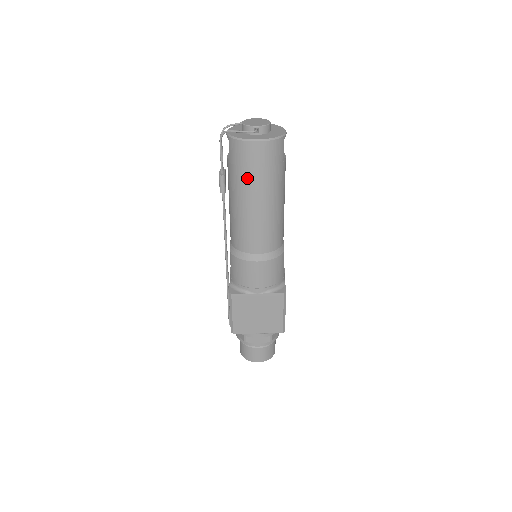
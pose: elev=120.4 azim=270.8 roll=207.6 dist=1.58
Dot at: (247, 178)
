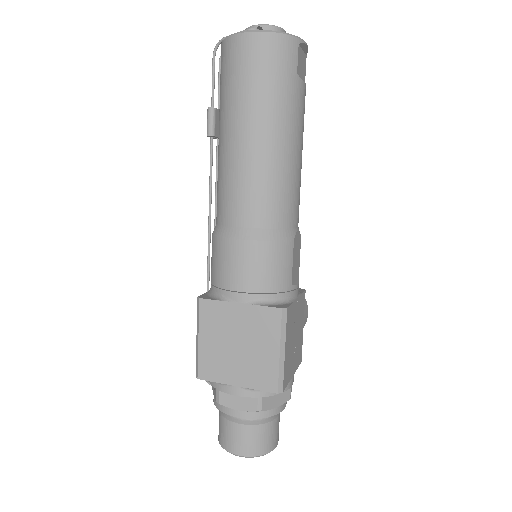
Dot at: (235, 94)
